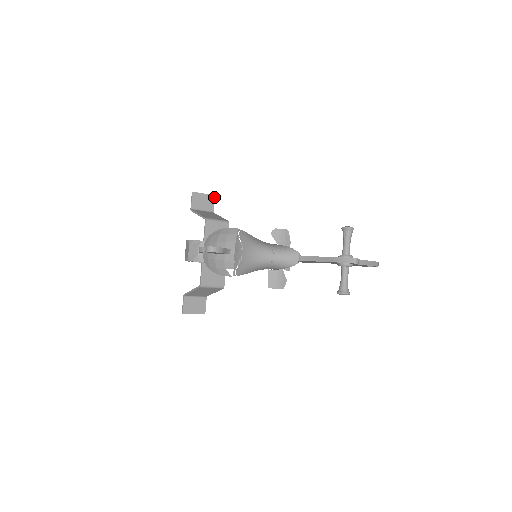
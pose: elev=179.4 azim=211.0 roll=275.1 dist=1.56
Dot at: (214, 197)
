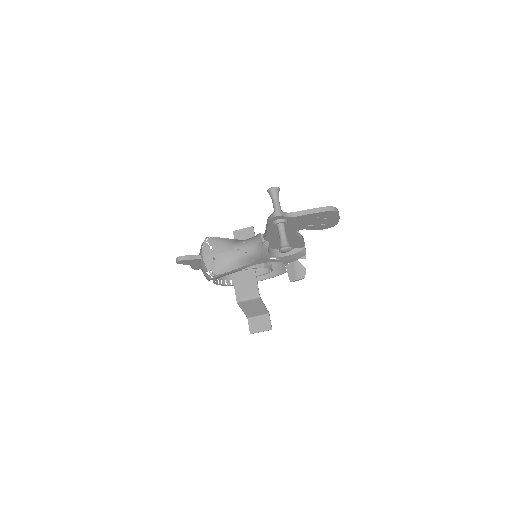
Dot at: (253, 228)
